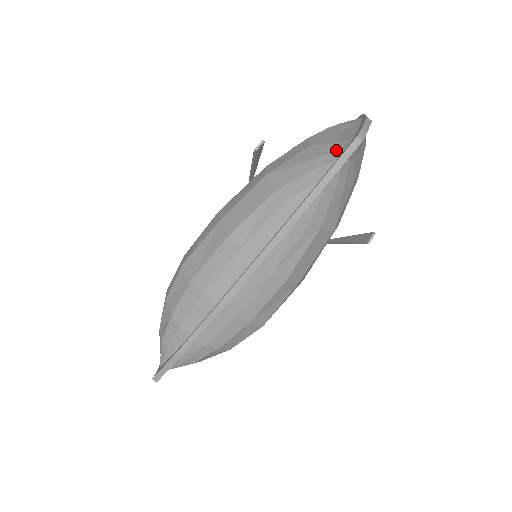
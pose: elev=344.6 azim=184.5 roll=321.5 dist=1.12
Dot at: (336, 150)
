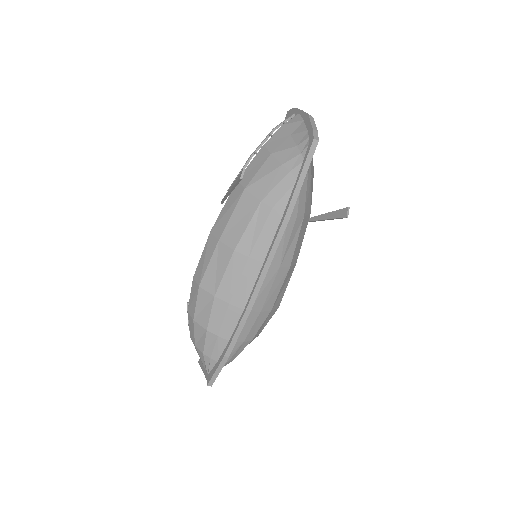
Dot at: (298, 153)
